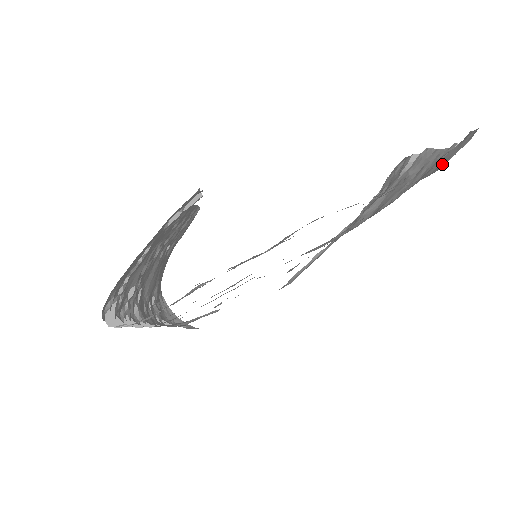
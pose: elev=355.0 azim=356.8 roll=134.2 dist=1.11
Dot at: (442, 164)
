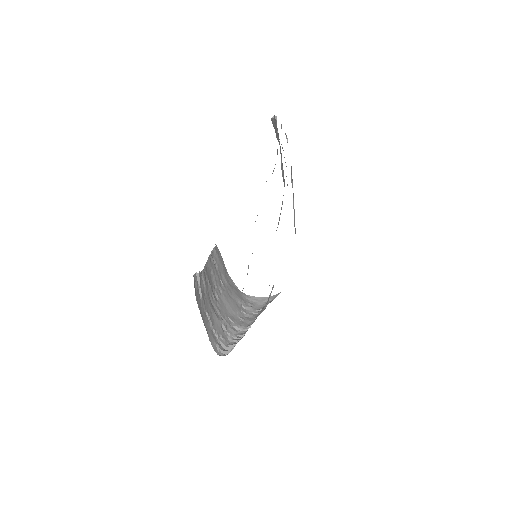
Dot at: occluded
